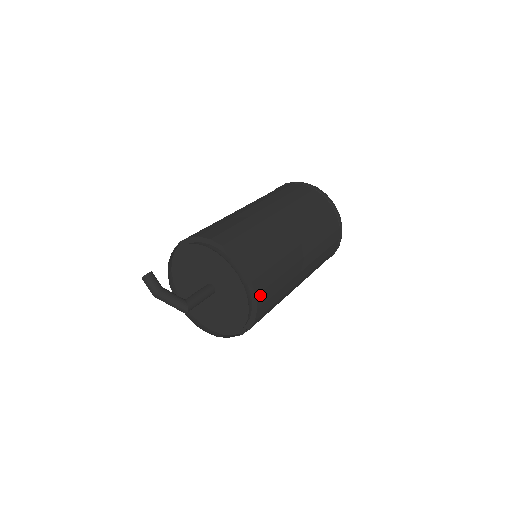
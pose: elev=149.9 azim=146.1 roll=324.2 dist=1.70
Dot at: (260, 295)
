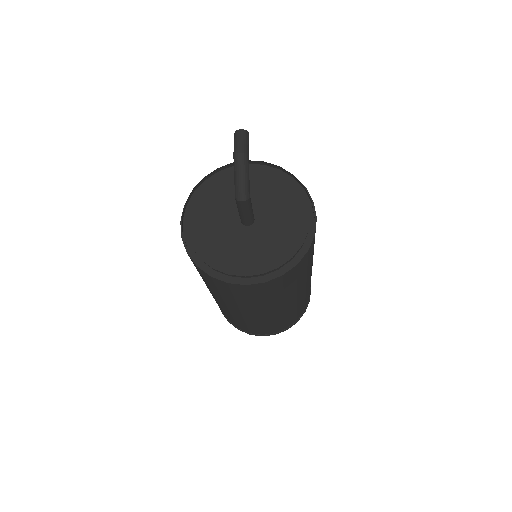
Dot at: (306, 256)
